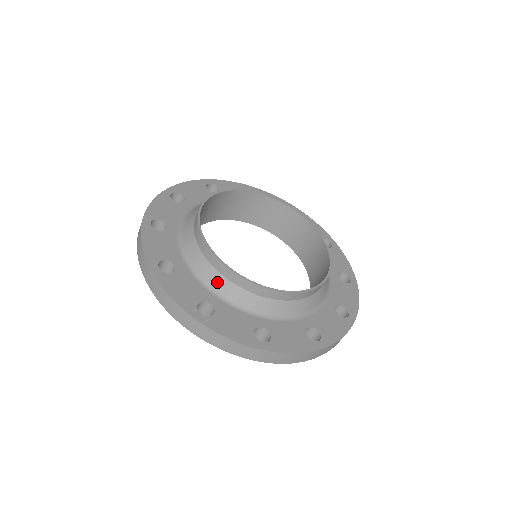
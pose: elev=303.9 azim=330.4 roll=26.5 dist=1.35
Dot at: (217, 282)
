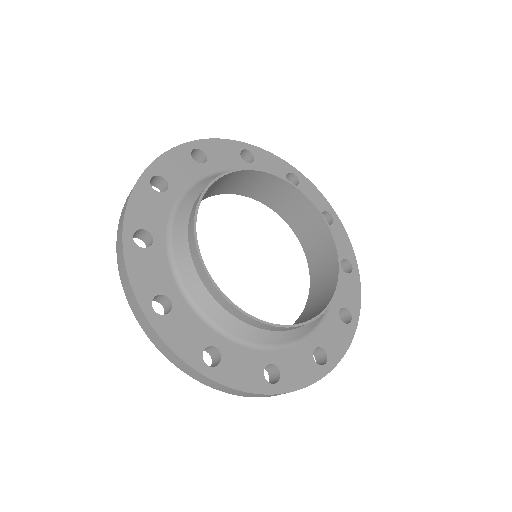
Dot at: (265, 338)
